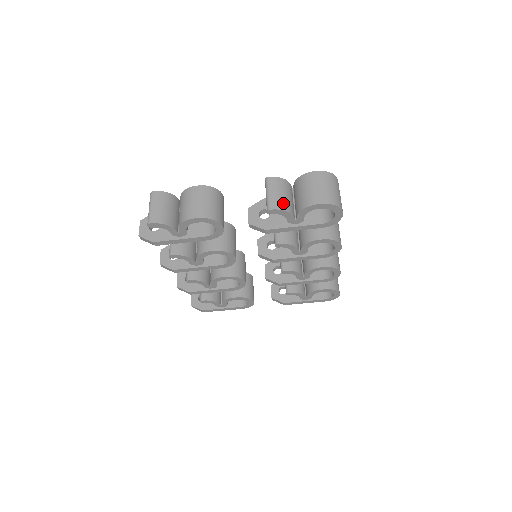
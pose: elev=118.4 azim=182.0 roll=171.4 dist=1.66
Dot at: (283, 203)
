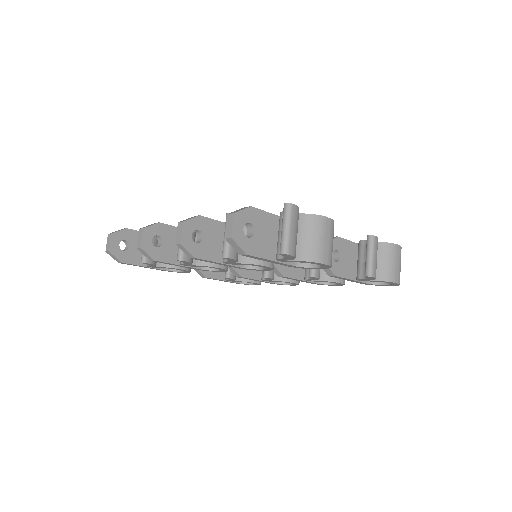
Dot at: occluded
